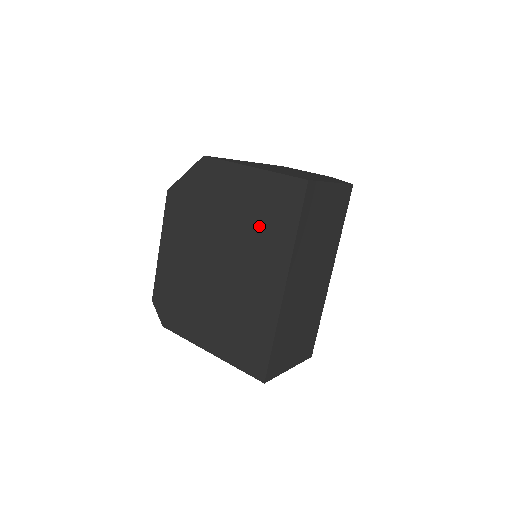
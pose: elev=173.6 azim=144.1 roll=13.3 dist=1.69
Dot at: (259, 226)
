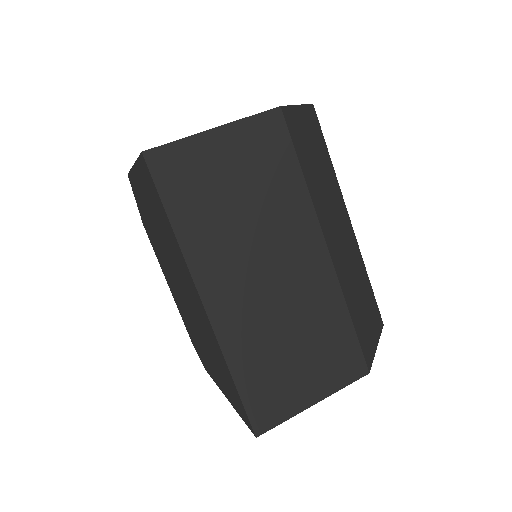
Dot at: (164, 233)
